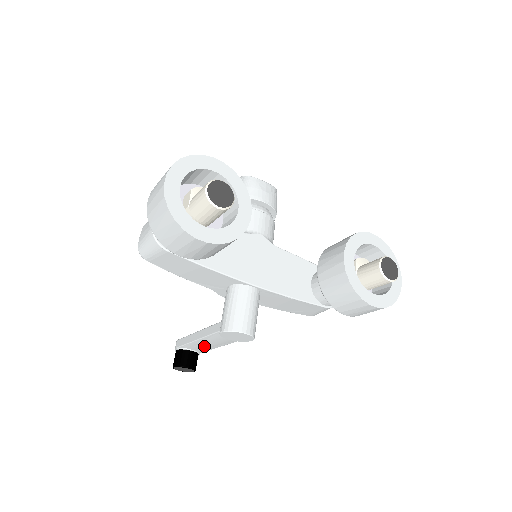
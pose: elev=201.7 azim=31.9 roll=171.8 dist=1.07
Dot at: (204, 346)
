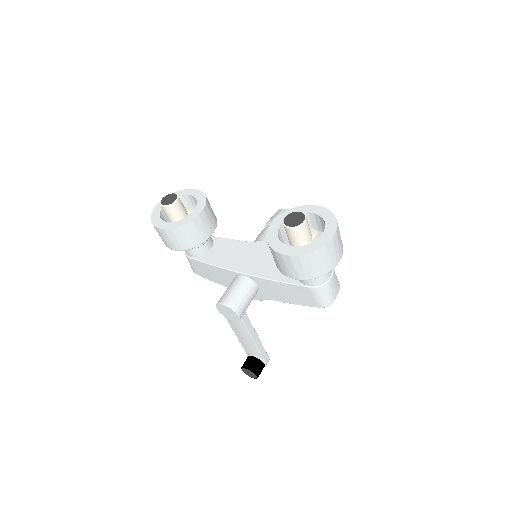
Dot at: (247, 344)
